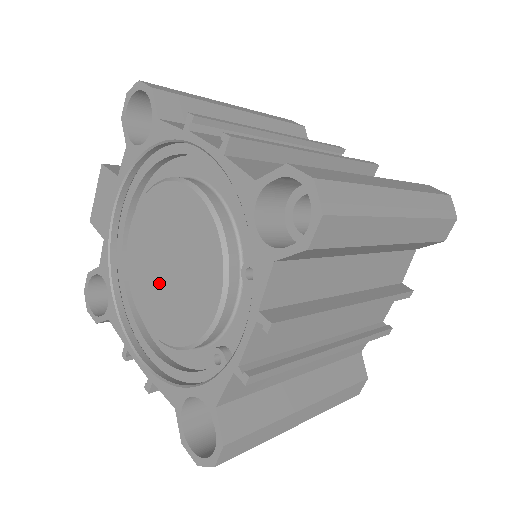
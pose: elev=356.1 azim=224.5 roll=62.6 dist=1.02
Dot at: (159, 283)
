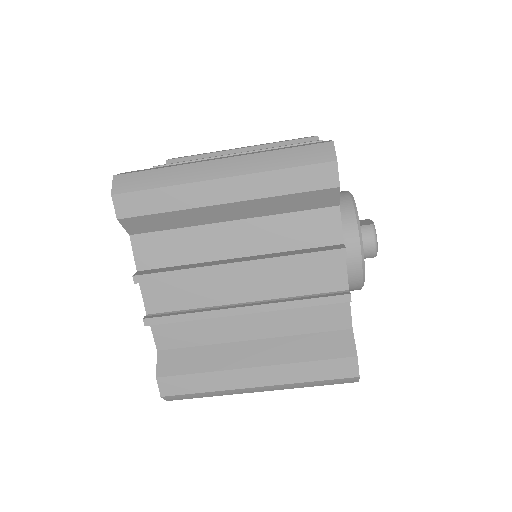
Dot at: occluded
